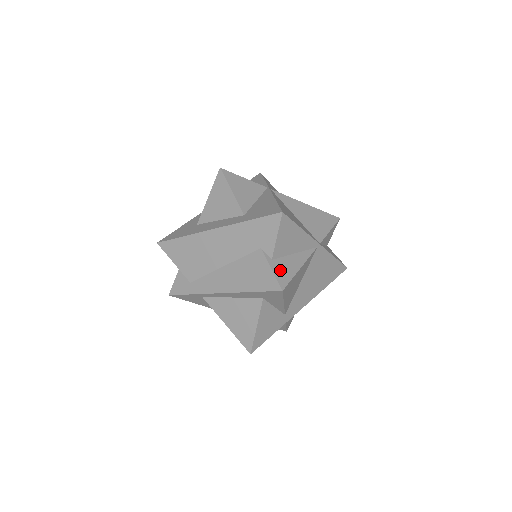
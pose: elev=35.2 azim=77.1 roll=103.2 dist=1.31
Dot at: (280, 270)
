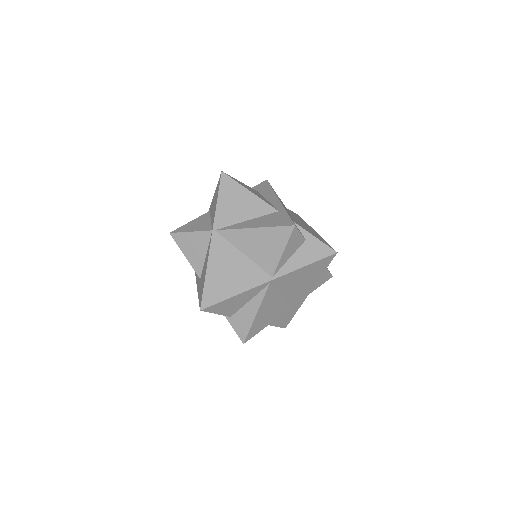
Dot at: (238, 325)
